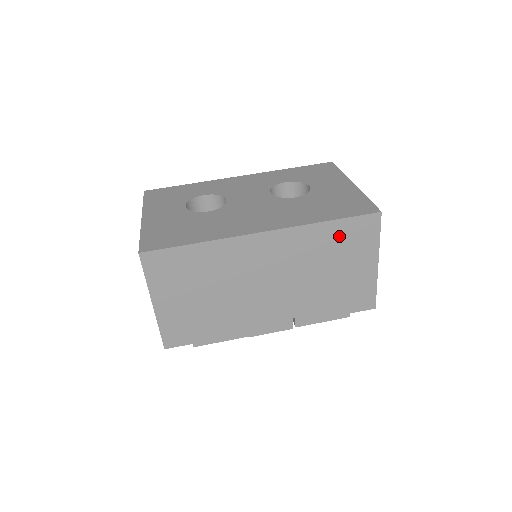
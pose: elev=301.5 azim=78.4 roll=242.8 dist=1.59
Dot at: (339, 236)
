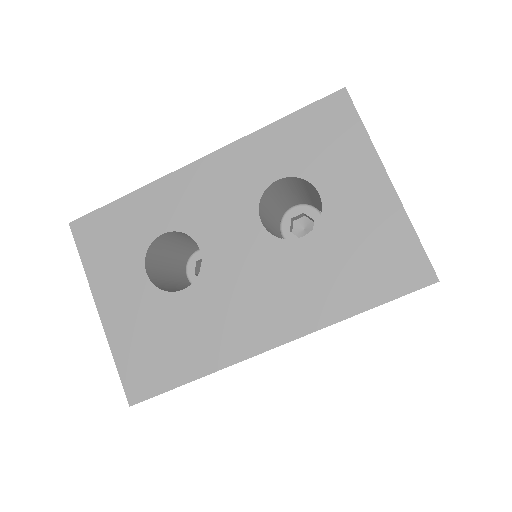
Dot at: occluded
